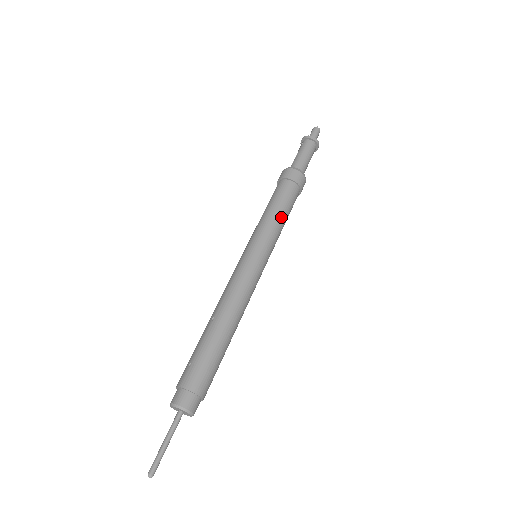
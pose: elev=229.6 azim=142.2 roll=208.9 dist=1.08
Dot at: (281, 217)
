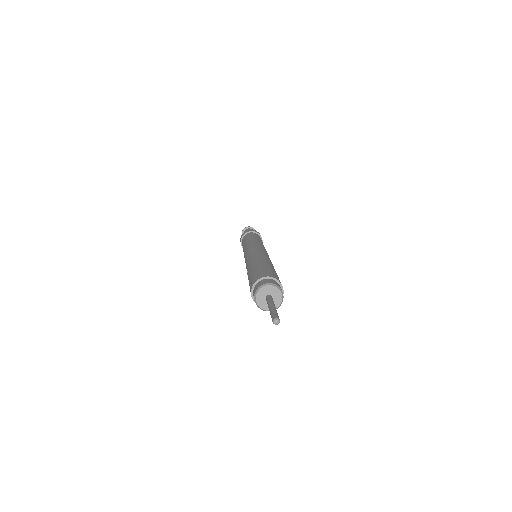
Dot at: (254, 238)
